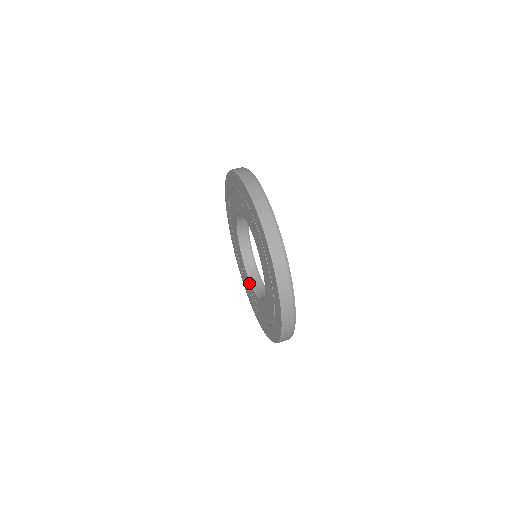
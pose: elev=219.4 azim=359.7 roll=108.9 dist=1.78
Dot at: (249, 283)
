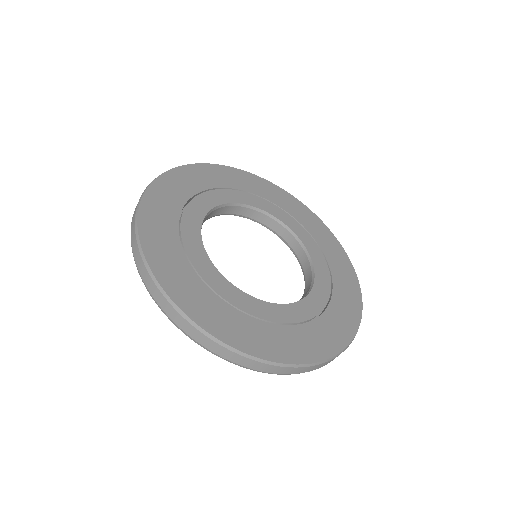
Dot at: occluded
